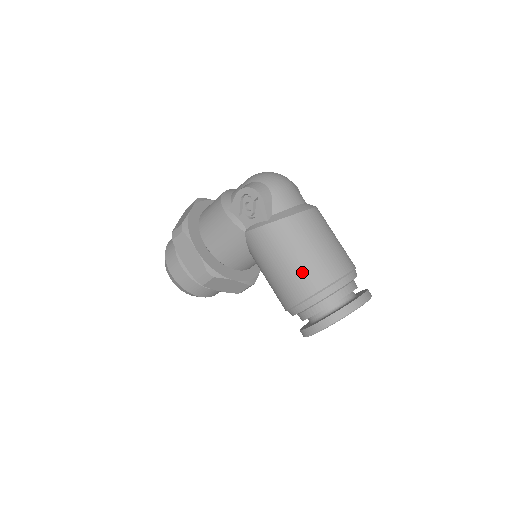
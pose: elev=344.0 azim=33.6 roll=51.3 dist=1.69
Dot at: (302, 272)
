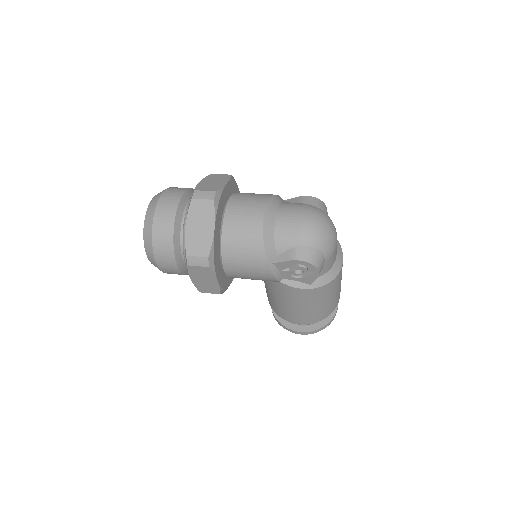
Dot at: (314, 314)
